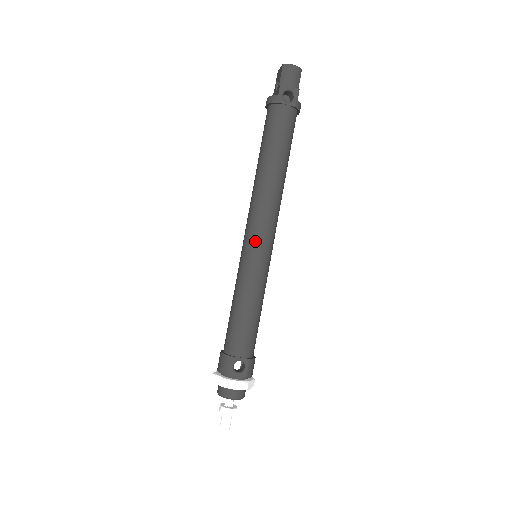
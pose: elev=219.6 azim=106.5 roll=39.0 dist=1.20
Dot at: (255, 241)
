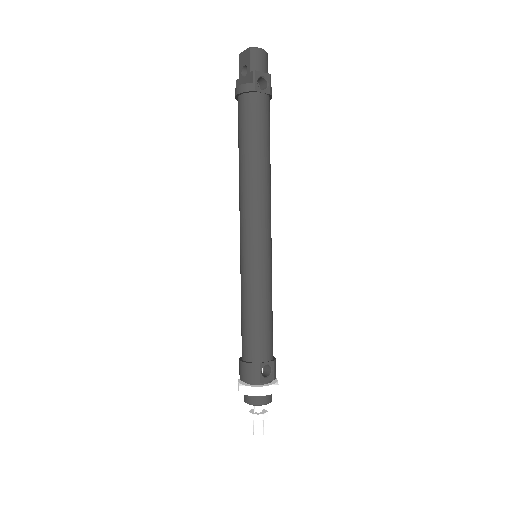
Dot at: (258, 242)
